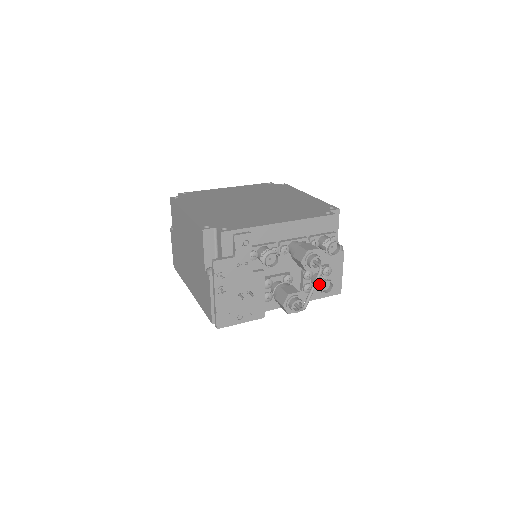
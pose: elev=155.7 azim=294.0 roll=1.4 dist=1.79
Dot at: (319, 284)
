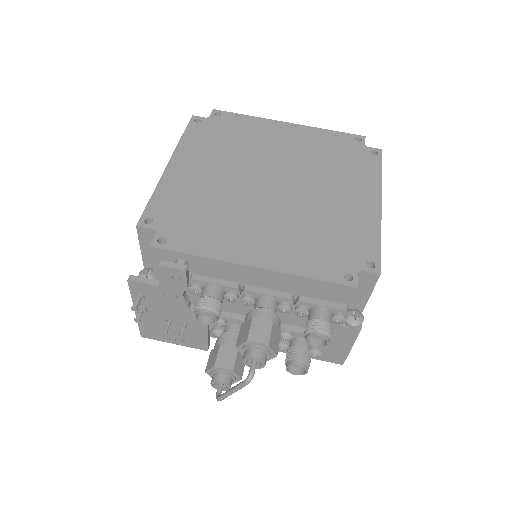
Dot at: (287, 360)
